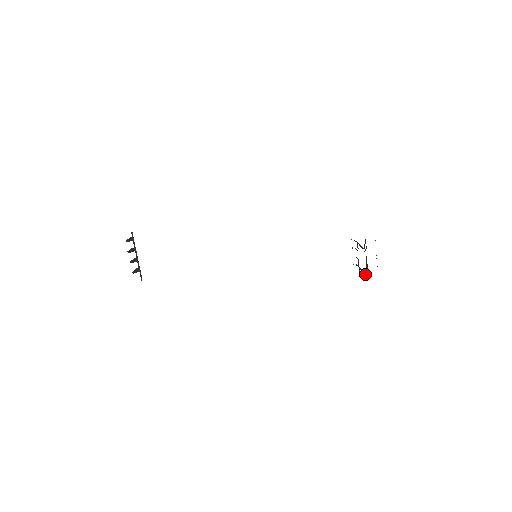
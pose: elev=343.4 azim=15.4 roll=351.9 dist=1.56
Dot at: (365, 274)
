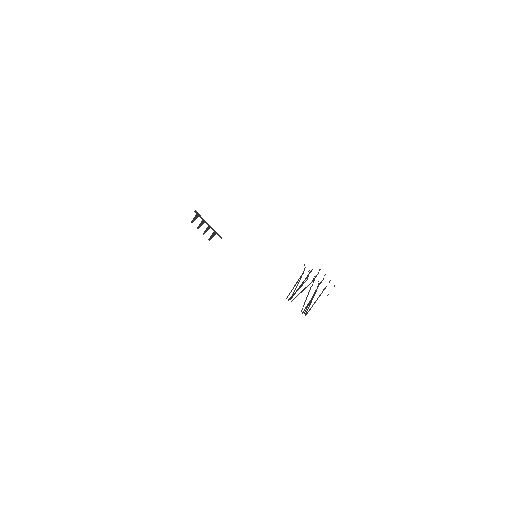
Dot at: (306, 312)
